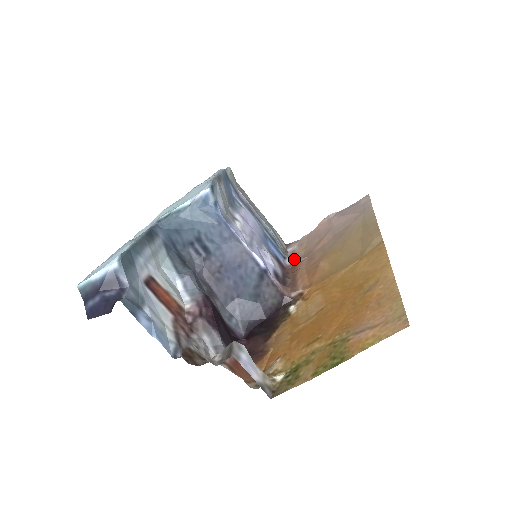
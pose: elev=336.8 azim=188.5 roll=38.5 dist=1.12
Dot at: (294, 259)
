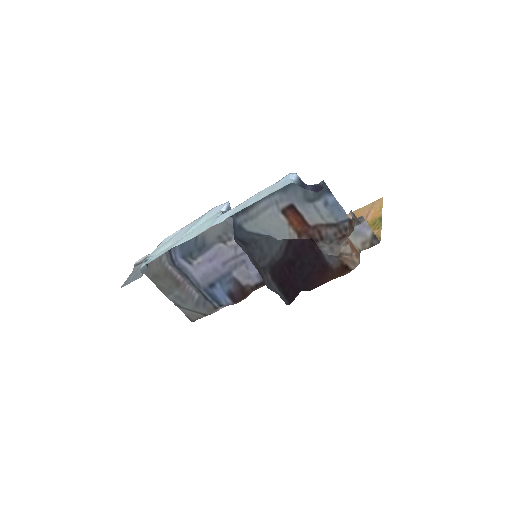
Dot at: occluded
